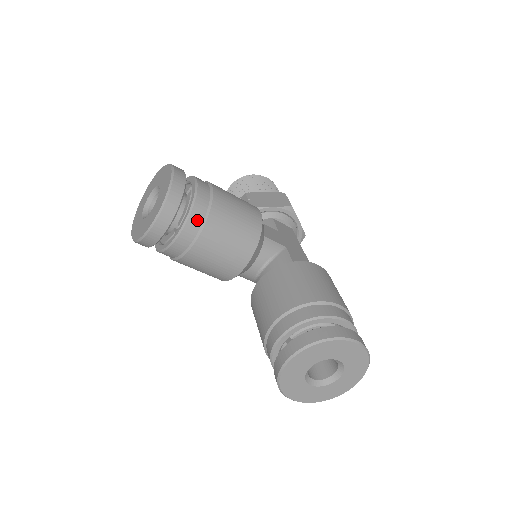
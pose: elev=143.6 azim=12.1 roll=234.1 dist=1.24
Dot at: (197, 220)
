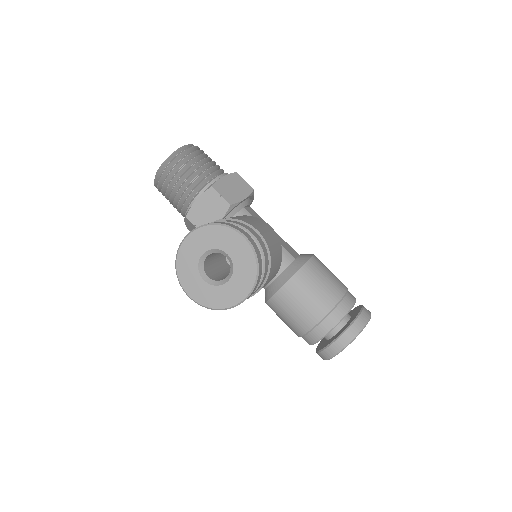
Dot at: (266, 273)
